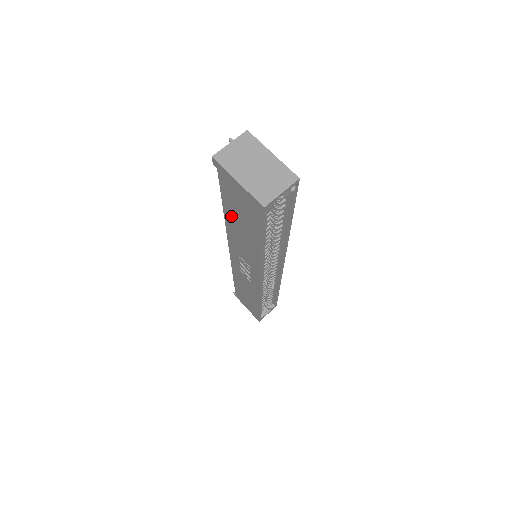
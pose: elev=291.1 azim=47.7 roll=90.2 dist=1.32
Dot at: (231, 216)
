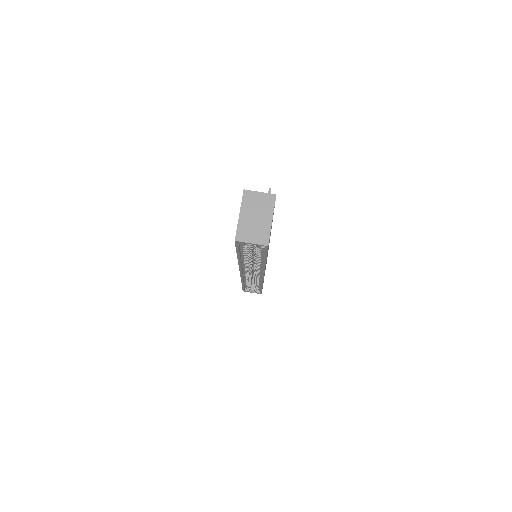
Dot at: occluded
